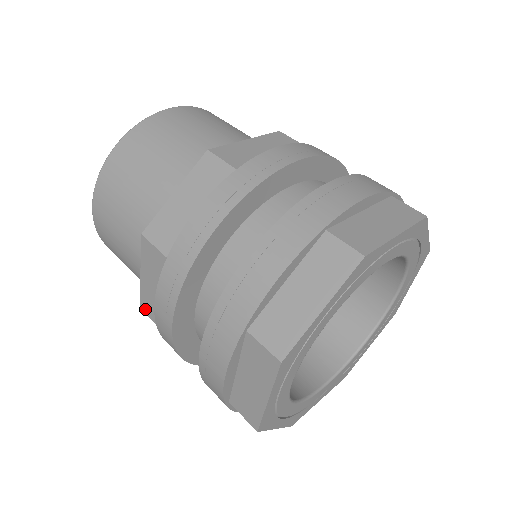
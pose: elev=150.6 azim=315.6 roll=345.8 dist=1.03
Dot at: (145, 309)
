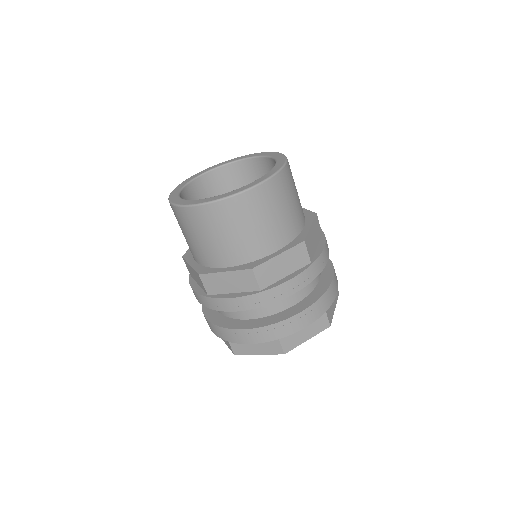
Dot at: (185, 262)
